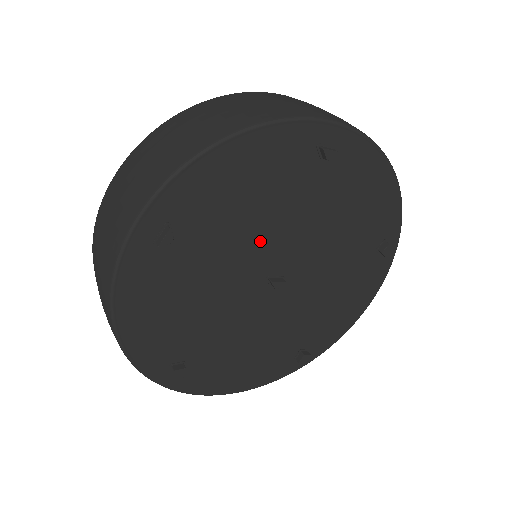
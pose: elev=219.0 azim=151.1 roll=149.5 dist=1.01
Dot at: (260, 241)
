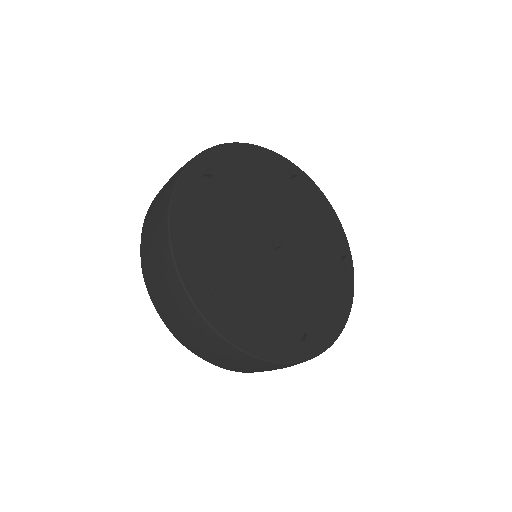
Dot at: (262, 211)
